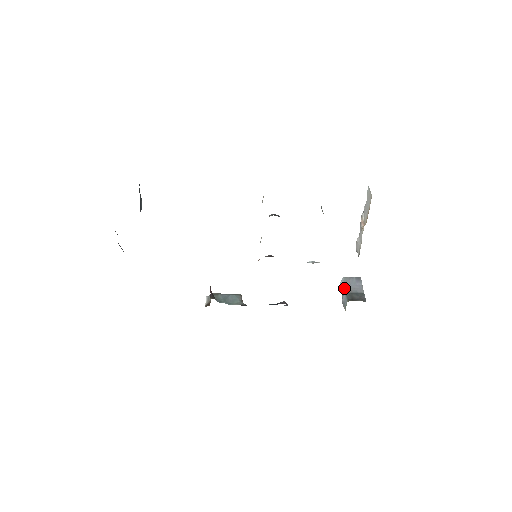
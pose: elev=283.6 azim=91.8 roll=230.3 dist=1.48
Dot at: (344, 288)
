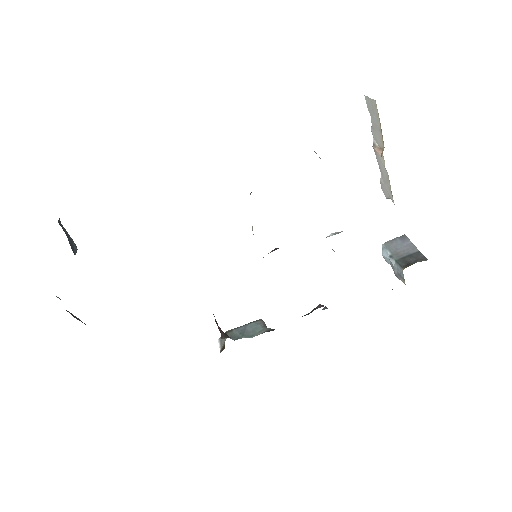
Dot at: (390, 256)
